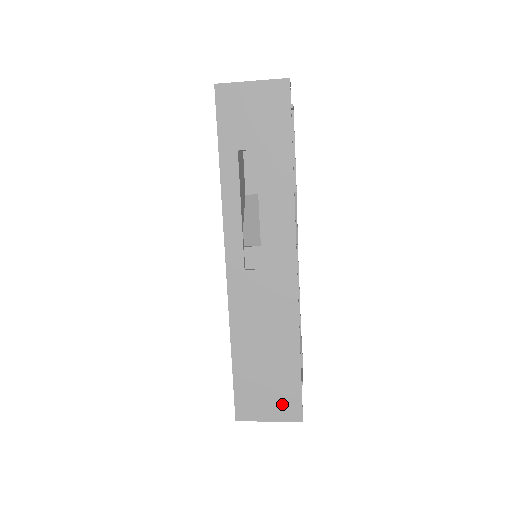
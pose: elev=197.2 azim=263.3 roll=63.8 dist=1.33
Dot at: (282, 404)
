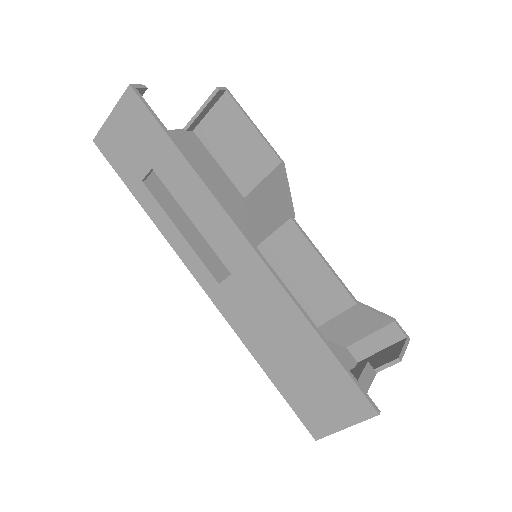
Dot at: (345, 404)
